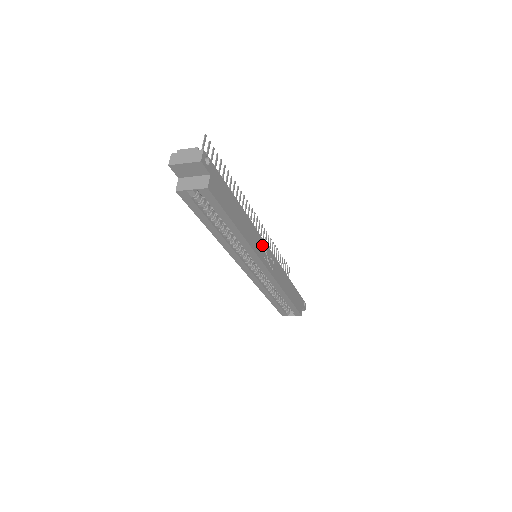
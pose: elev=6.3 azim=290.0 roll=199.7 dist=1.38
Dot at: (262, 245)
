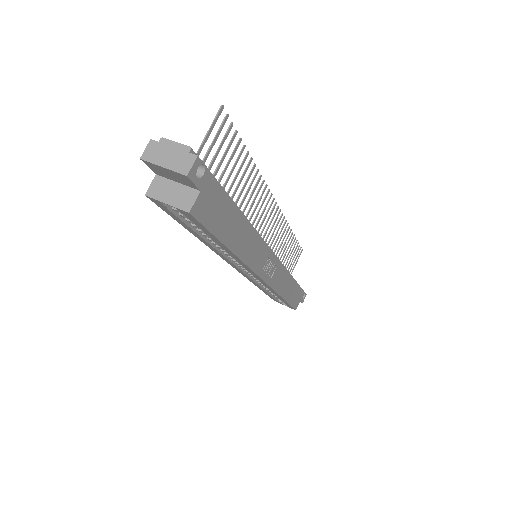
Dot at: (265, 254)
